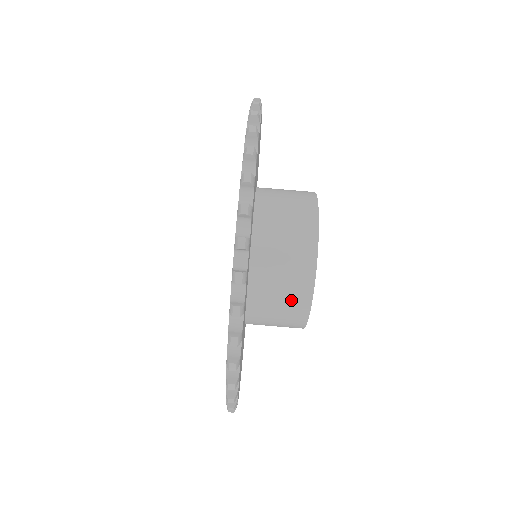
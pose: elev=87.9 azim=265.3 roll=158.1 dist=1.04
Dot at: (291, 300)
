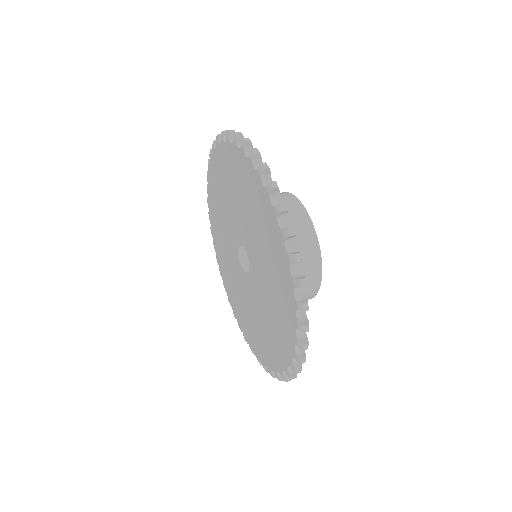
Dot at: occluded
